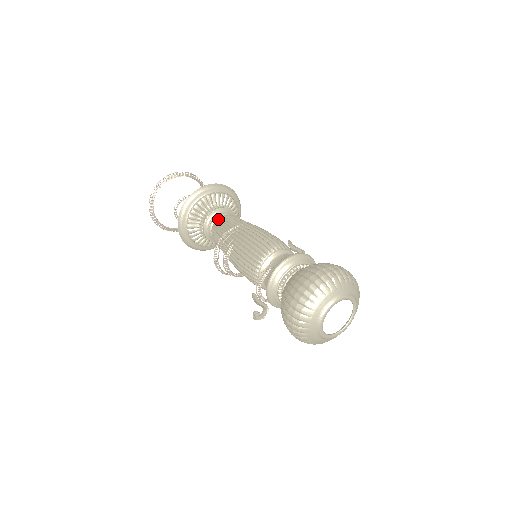
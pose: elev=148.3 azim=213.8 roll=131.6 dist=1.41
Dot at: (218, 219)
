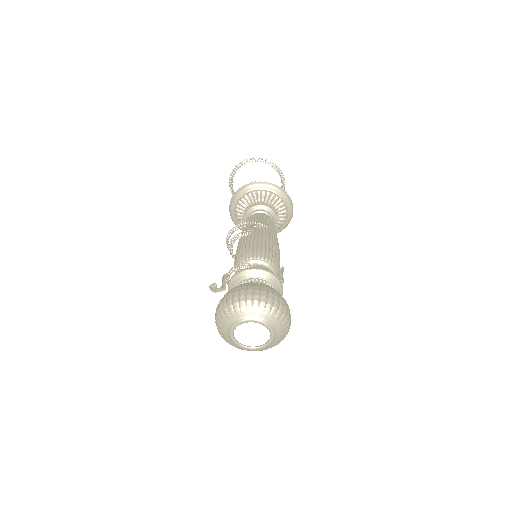
Dot at: (262, 213)
